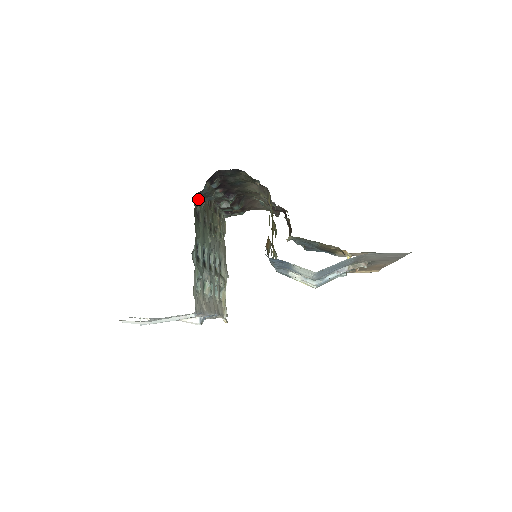
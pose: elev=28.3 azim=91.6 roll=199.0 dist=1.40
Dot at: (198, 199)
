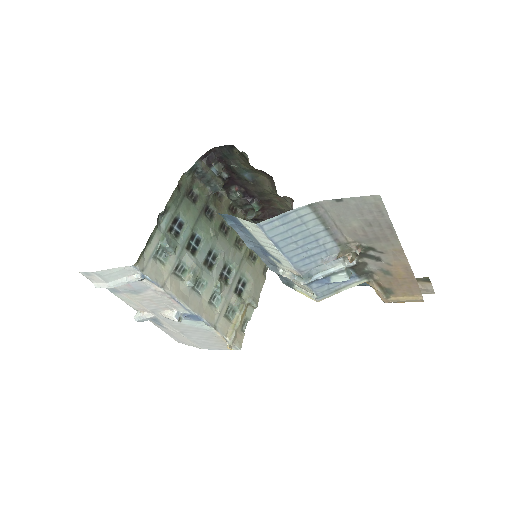
Dot at: (198, 182)
